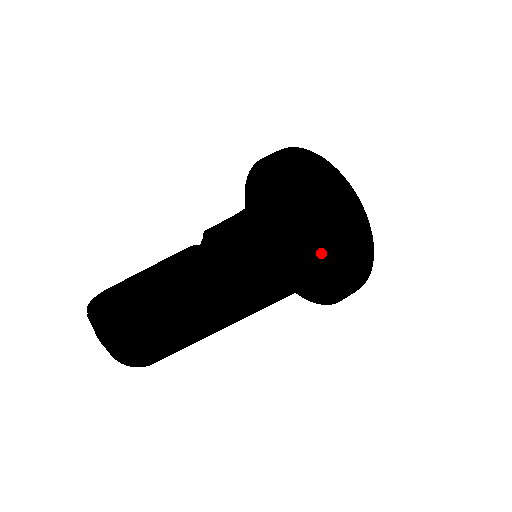
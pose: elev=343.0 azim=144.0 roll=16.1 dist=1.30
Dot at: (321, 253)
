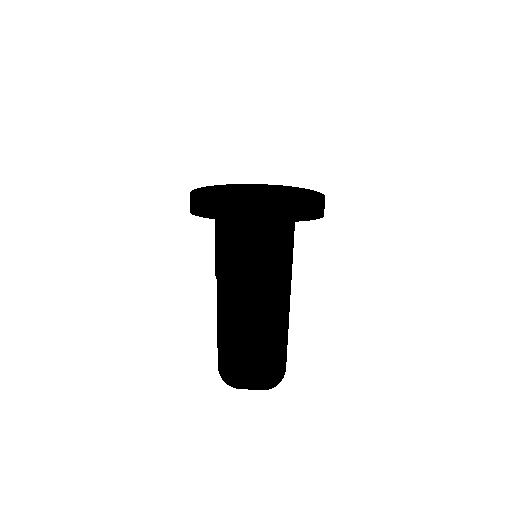
Dot at: occluded
